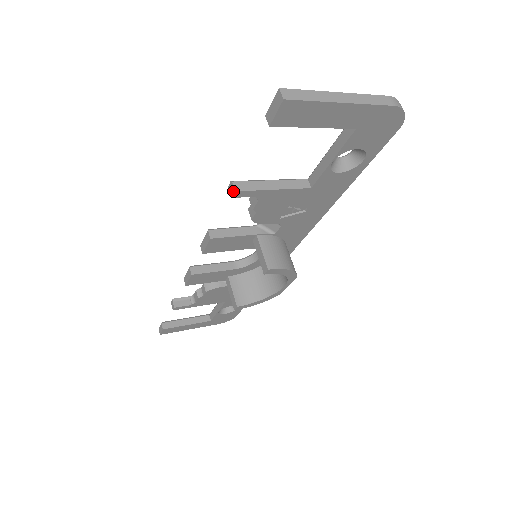
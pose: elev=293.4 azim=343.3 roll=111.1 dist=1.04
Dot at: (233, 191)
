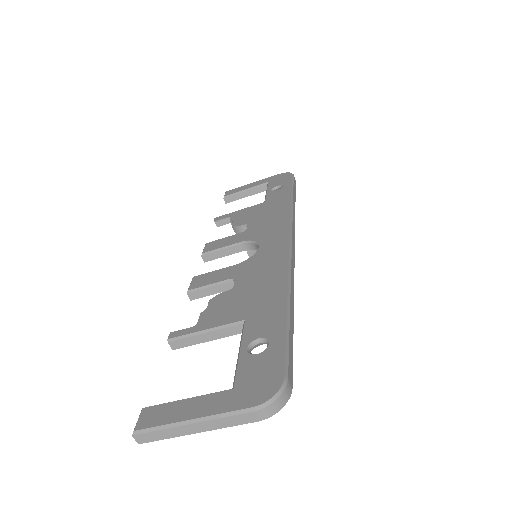
Dot at: (172, 346)
